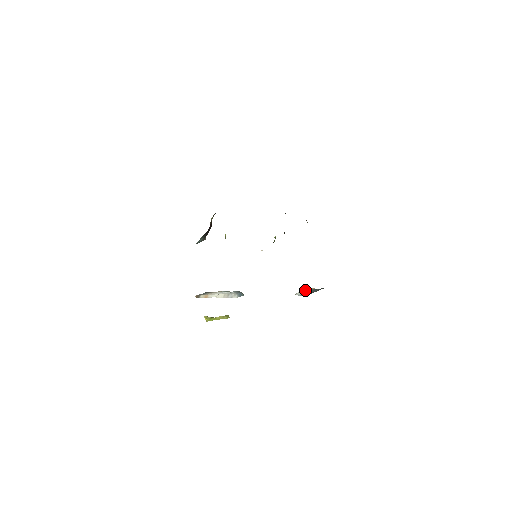
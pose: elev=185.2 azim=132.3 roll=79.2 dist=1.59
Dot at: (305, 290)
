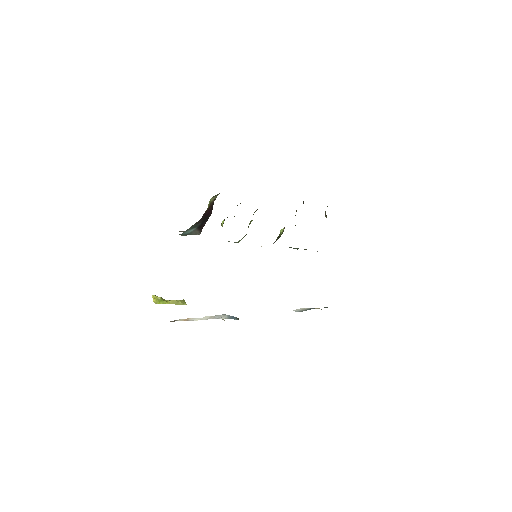
Dot at: occluded
